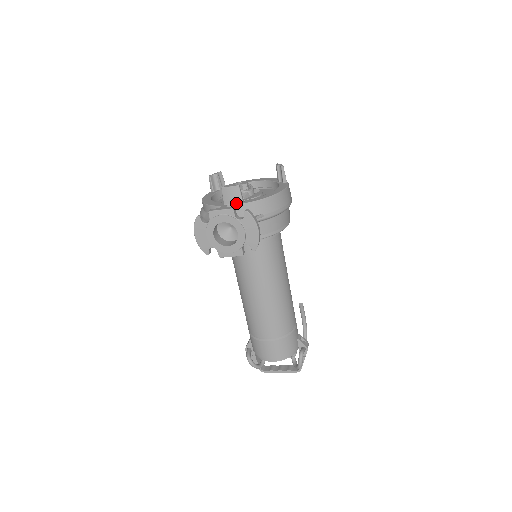
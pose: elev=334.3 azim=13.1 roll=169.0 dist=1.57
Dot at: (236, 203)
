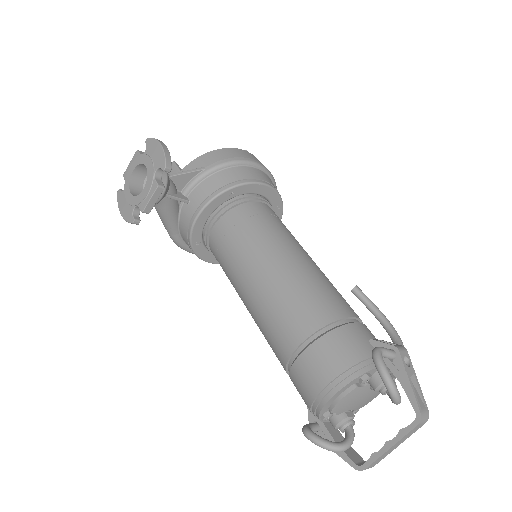
Dot at: occluded
